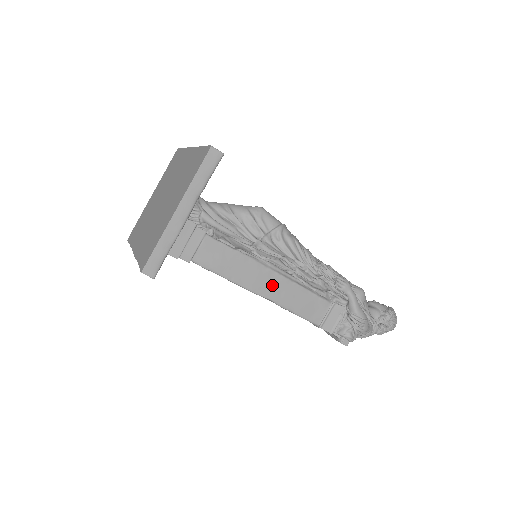
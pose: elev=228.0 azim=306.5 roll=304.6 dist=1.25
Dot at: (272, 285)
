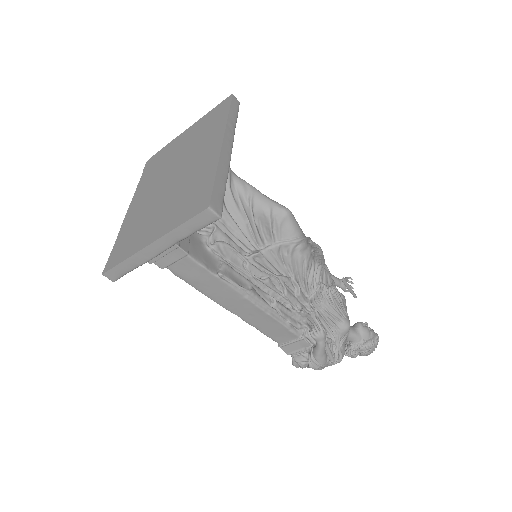
Dot at: (244, 308)
